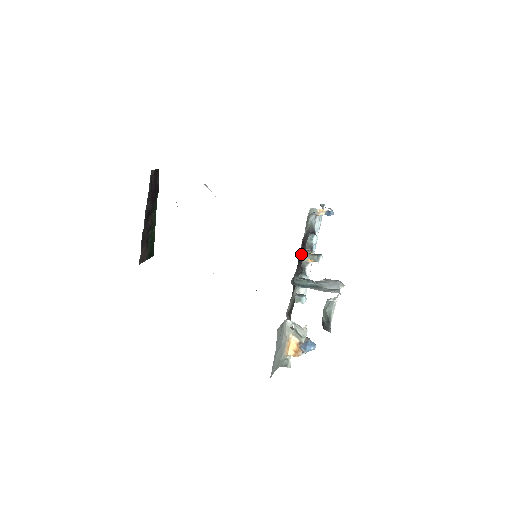
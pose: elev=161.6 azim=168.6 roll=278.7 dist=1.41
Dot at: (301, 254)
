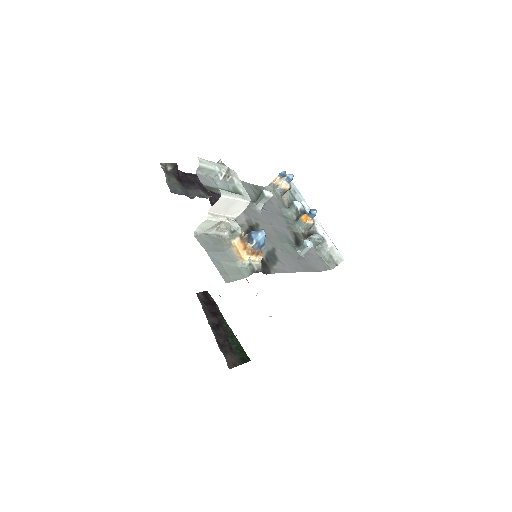
Dot at: (190, 181)
